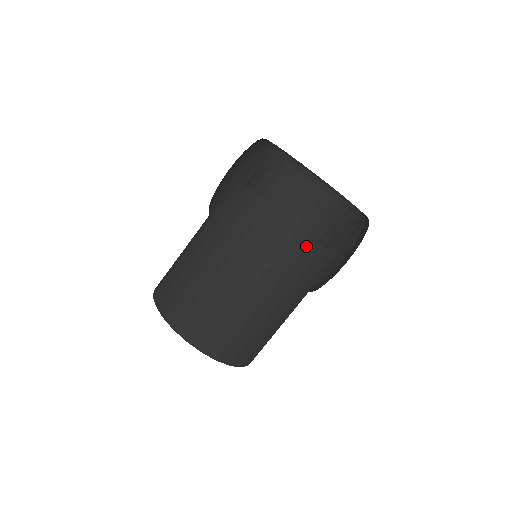
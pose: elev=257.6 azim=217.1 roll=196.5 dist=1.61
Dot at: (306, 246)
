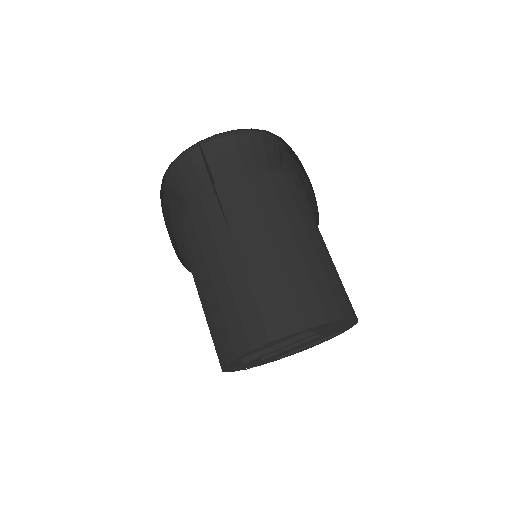
Dot at: (252, 180)
